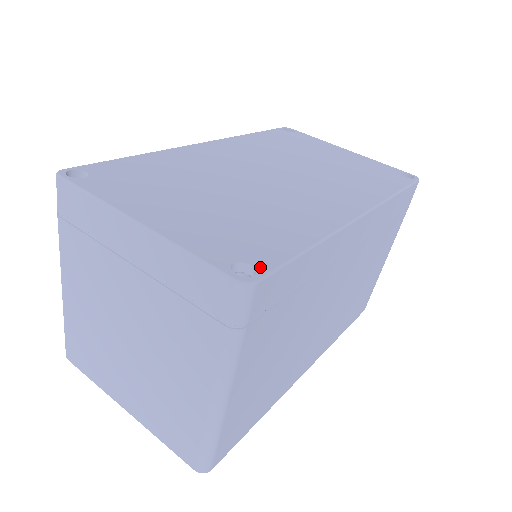
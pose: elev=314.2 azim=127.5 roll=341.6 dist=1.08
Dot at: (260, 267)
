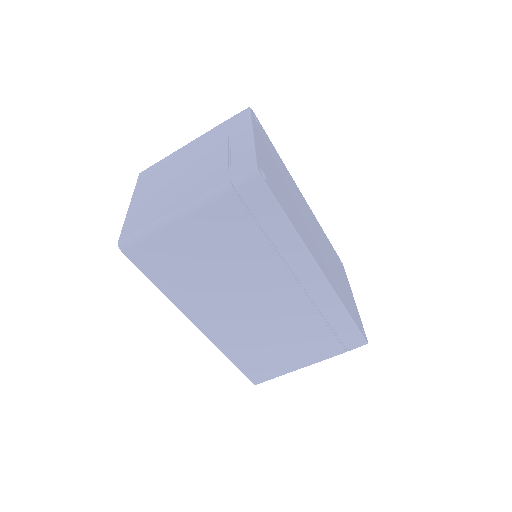
Dot at: (268, 183)
